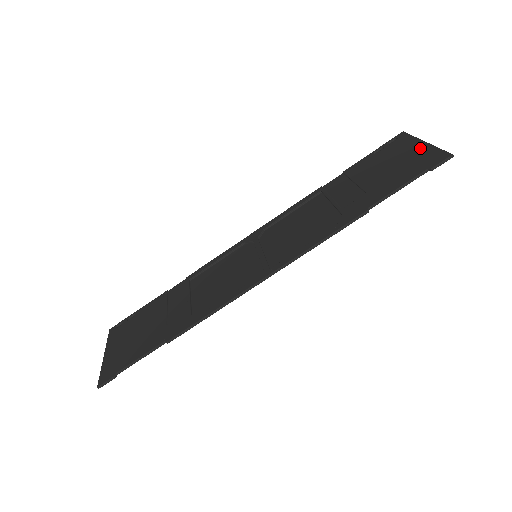
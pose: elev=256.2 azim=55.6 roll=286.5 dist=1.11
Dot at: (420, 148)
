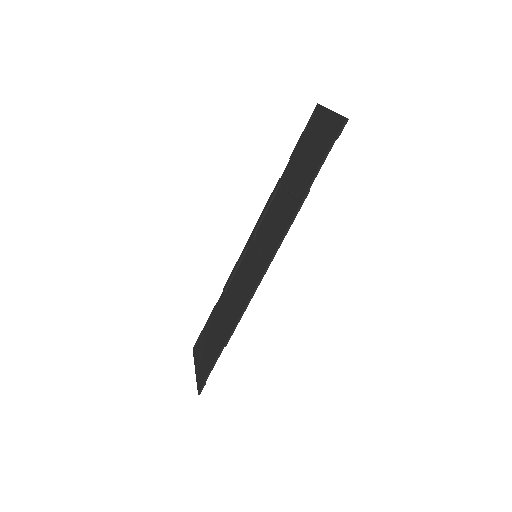
Dot at: (328, 118)
